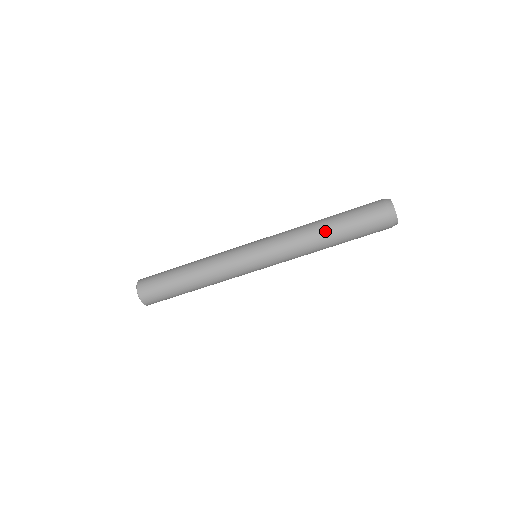
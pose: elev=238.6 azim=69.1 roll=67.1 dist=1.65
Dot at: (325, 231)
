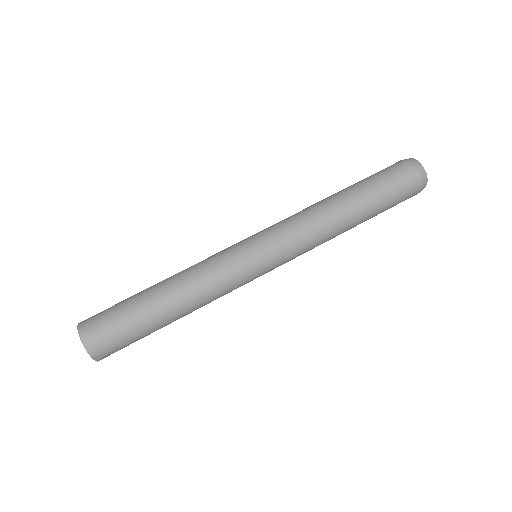
Dot at: (348, 206)
